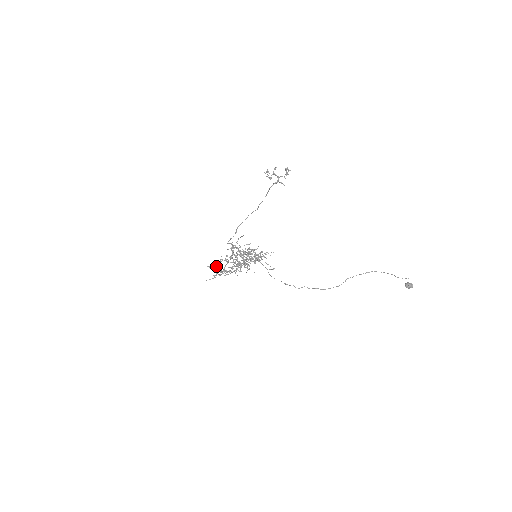
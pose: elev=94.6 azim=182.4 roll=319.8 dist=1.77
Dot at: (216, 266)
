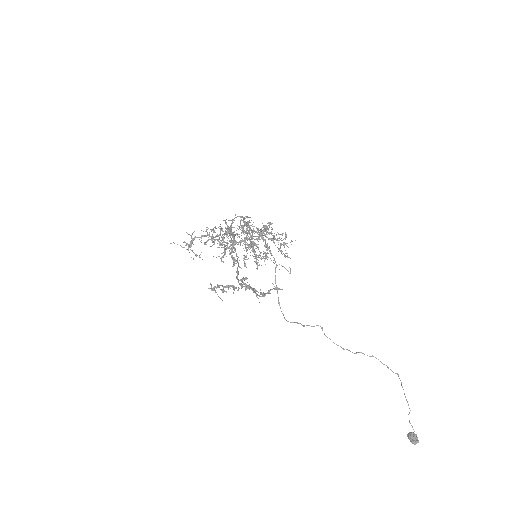
Dot at: occluded
